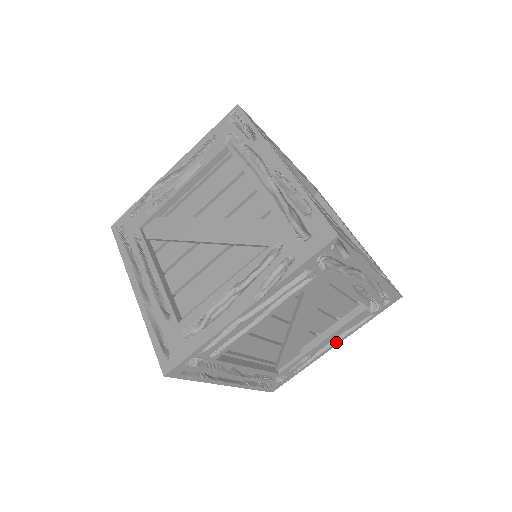
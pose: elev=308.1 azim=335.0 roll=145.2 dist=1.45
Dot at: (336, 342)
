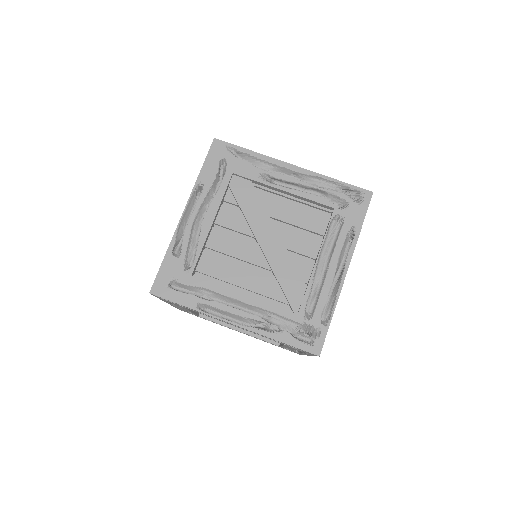
Dot at: occluded
